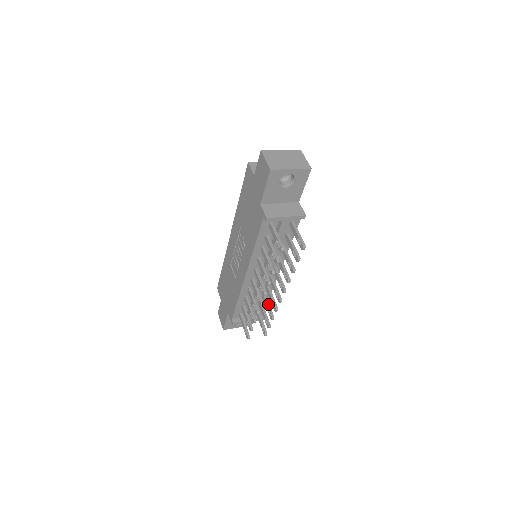
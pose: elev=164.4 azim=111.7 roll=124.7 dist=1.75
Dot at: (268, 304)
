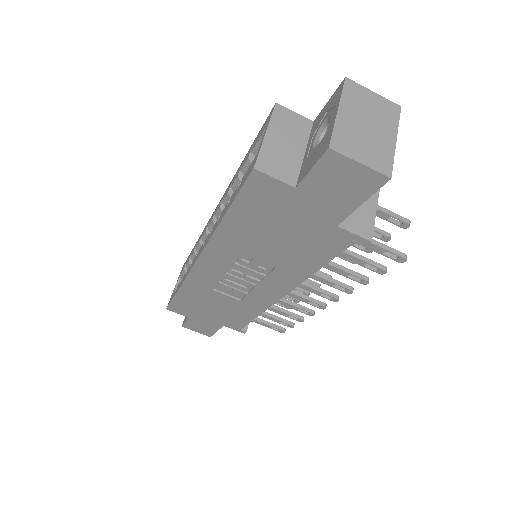
Dot at: occluded
